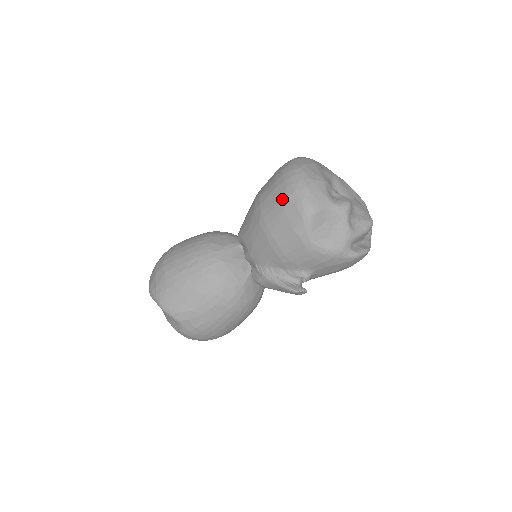
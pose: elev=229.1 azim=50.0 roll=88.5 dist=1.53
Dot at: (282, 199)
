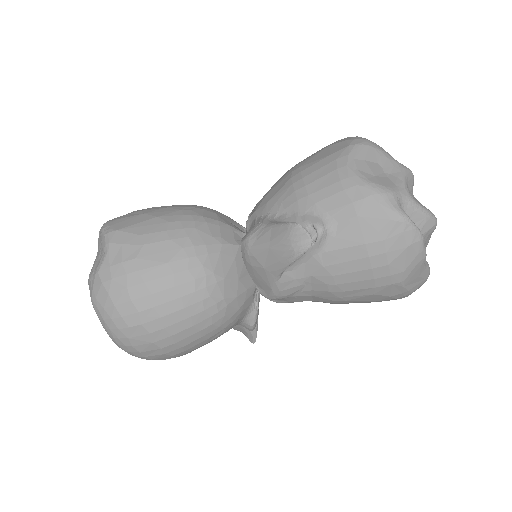
Dot at: (330, 144)
